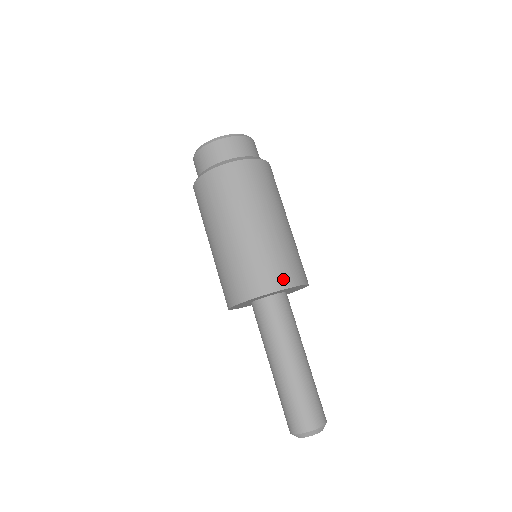
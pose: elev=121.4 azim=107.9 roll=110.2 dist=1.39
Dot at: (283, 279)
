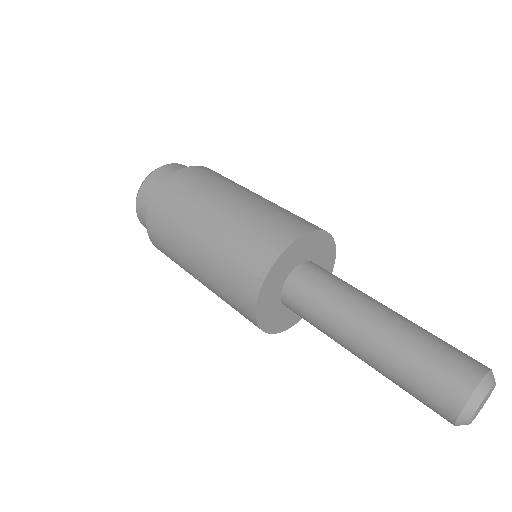
Dot at: (283, 236)
